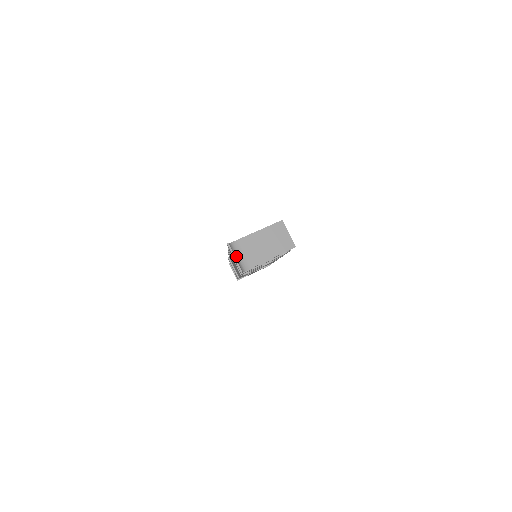
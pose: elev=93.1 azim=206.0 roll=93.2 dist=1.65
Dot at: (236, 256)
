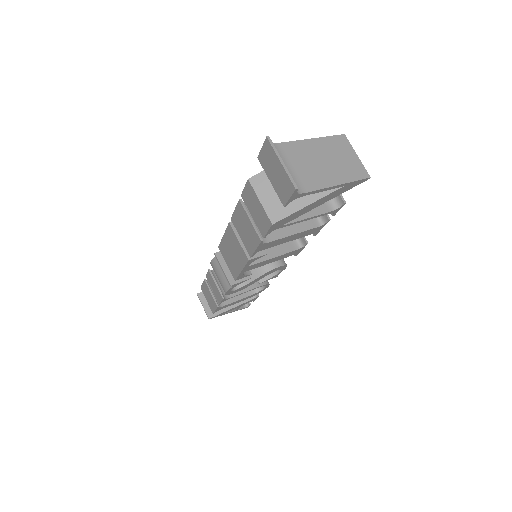
Dot at: (281, 164)
